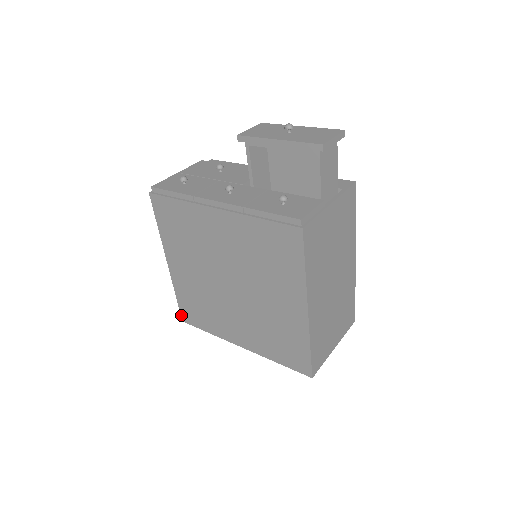
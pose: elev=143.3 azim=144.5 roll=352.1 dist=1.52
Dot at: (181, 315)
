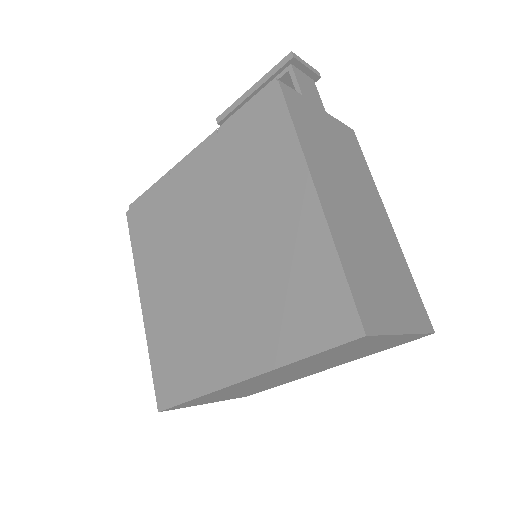
Dot at: (156, 398)
